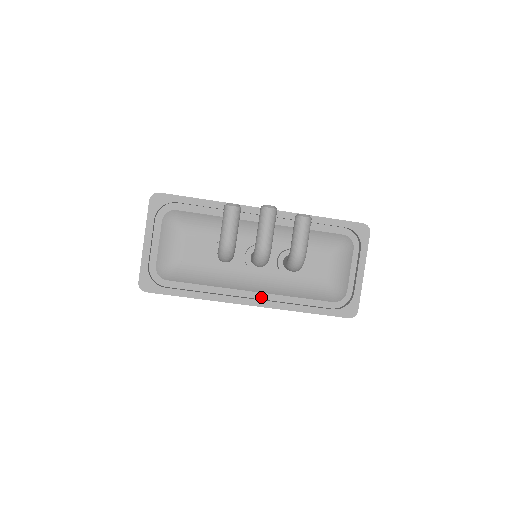
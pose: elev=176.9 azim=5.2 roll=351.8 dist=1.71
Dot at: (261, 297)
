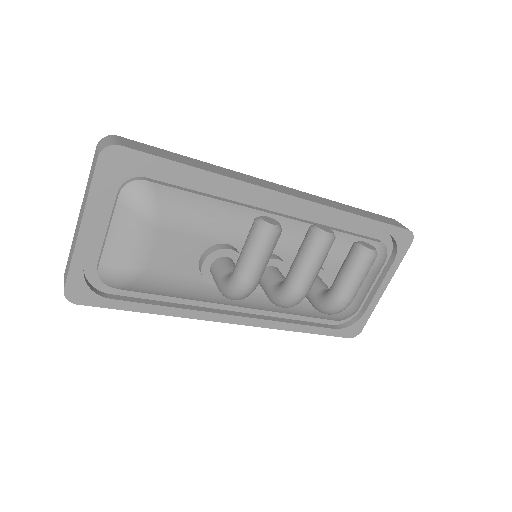
Dot at: (250, 311)
